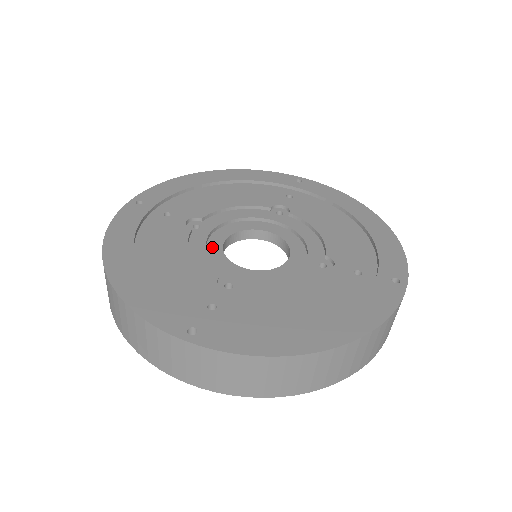
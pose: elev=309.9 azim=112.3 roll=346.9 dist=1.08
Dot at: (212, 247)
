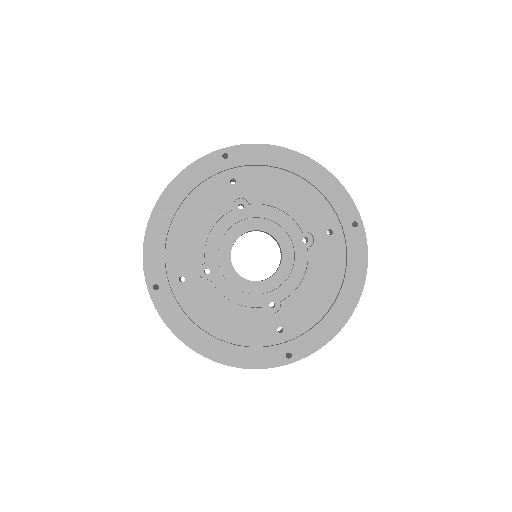
Dot at: (232, 279)
